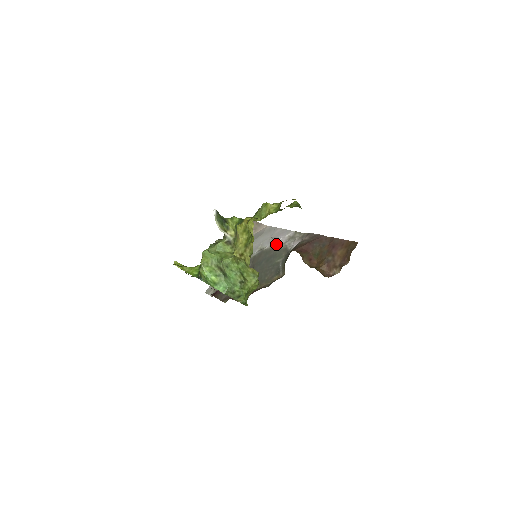
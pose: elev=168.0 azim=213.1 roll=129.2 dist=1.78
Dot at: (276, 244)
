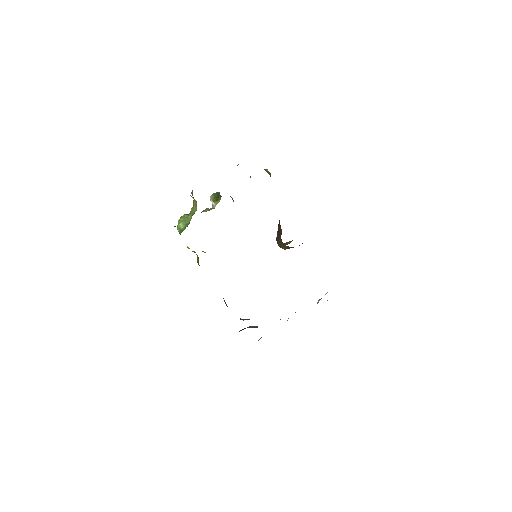
Dot at: occluded
